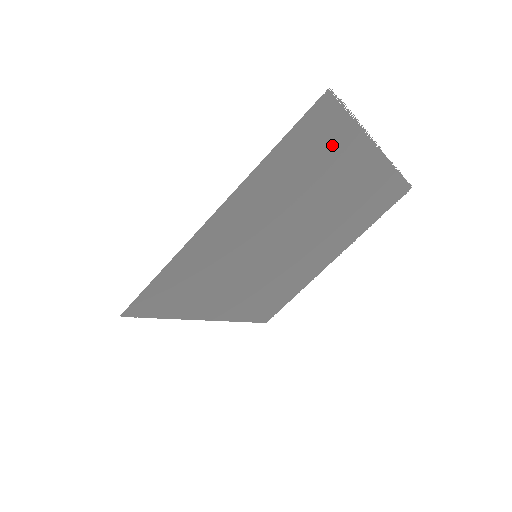
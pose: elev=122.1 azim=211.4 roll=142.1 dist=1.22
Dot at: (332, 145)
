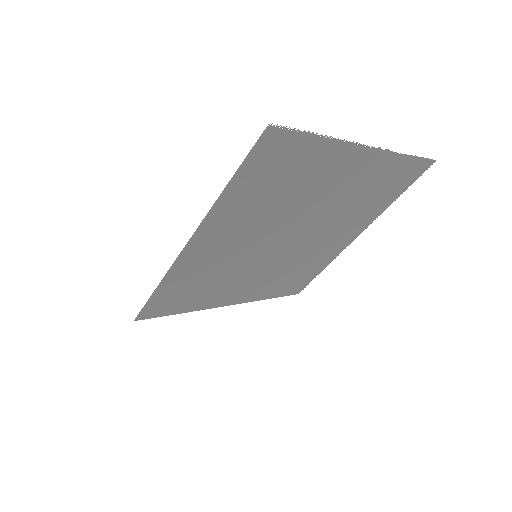
Dot at: (300, 162)
